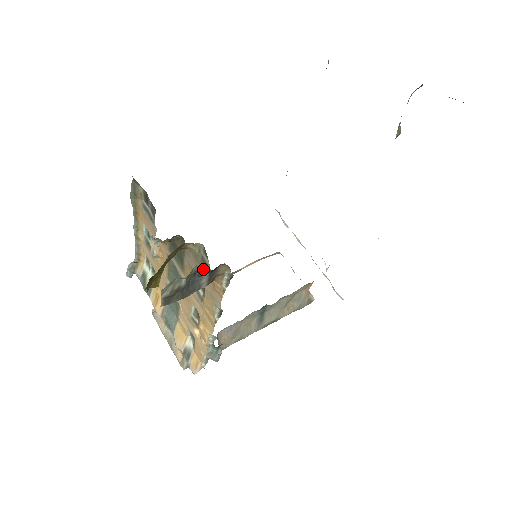
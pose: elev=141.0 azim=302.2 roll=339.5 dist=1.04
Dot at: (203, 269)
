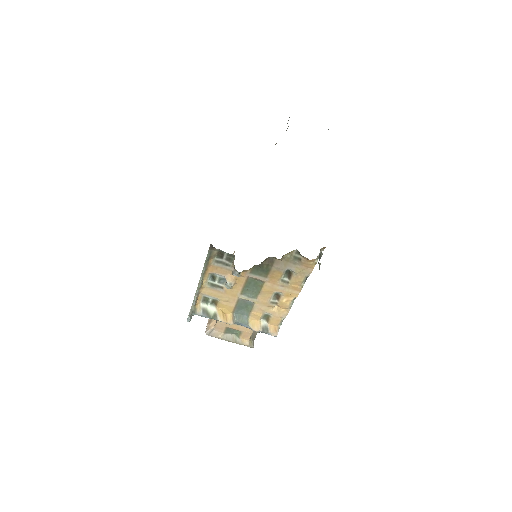
Dot at: (322, 254)
